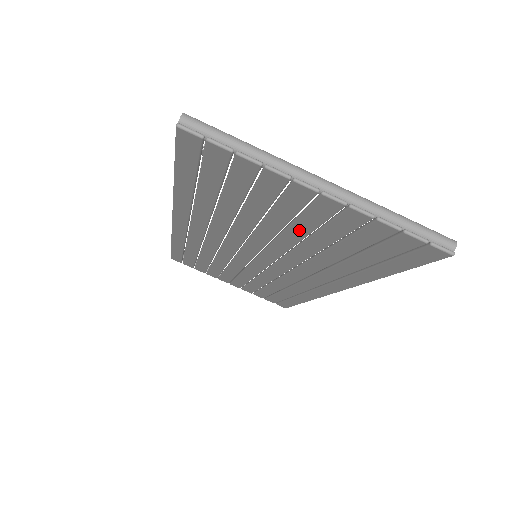
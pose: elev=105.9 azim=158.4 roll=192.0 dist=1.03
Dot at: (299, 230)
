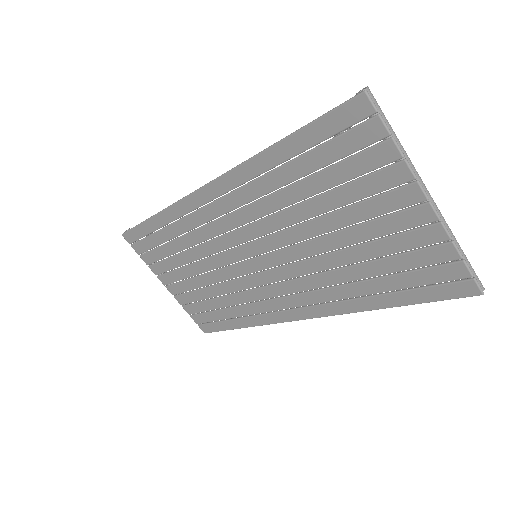
Dot at: (356, 235)
